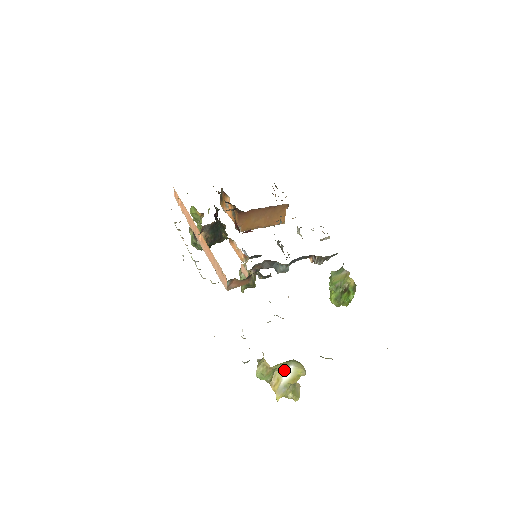
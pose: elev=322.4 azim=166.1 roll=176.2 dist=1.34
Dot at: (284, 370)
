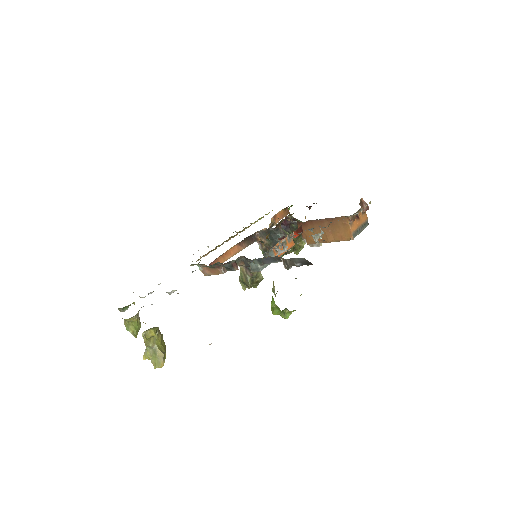
Dot at: occluded
